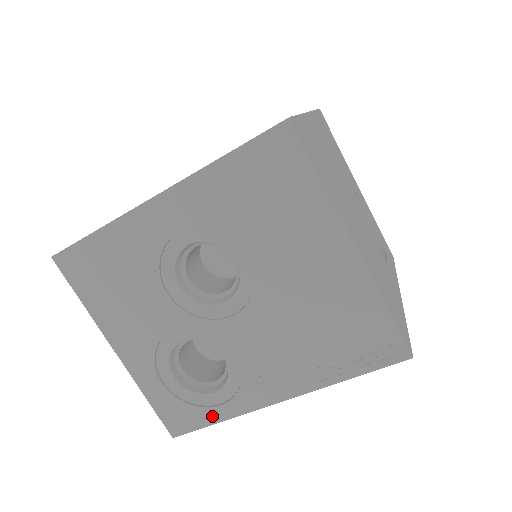
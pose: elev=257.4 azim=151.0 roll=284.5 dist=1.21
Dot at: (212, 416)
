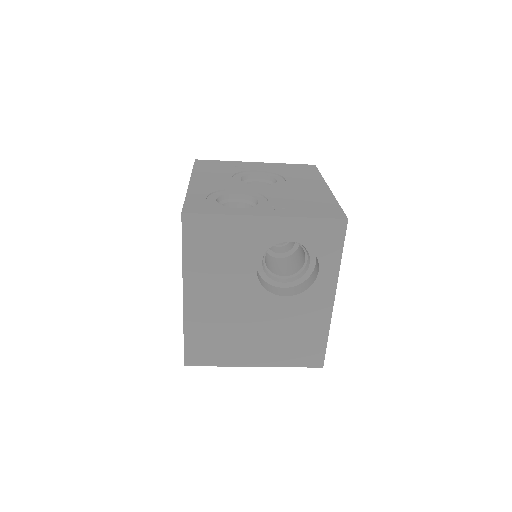
Dot at: occluded
